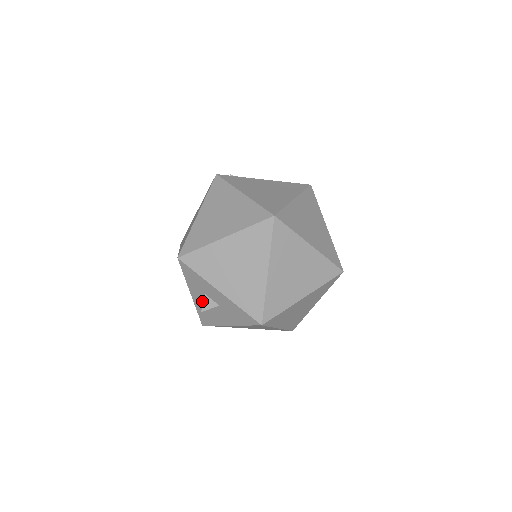
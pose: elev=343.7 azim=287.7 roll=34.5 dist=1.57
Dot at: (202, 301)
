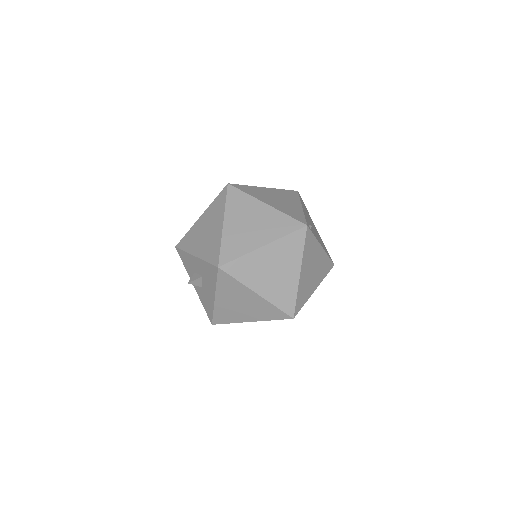
Dot at: occluded
